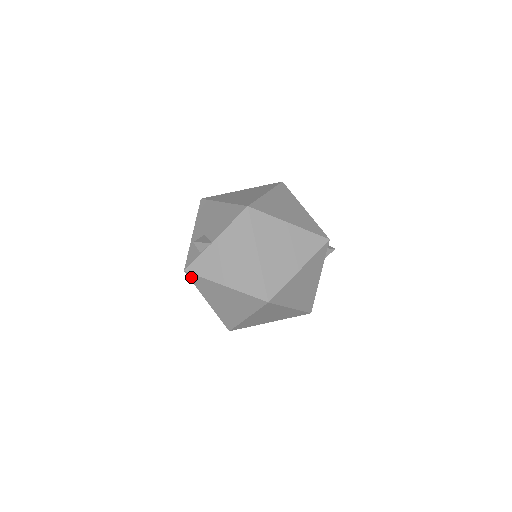
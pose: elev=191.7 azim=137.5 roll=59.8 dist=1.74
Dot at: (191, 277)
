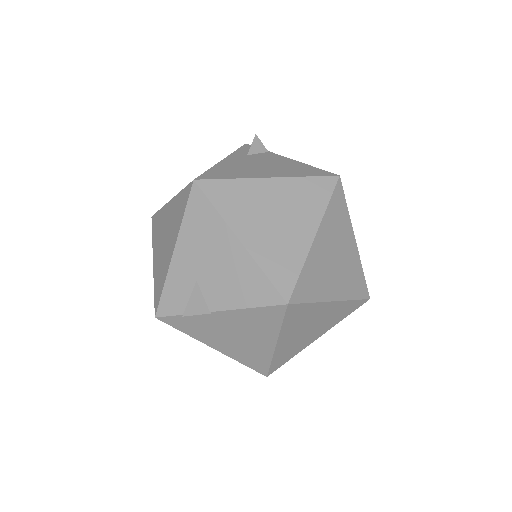
Dot at: occluded
